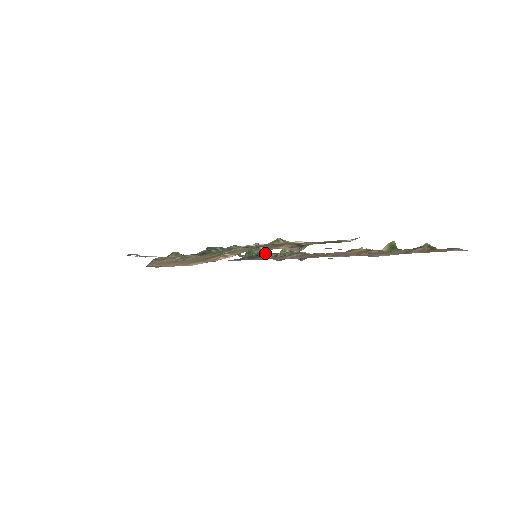
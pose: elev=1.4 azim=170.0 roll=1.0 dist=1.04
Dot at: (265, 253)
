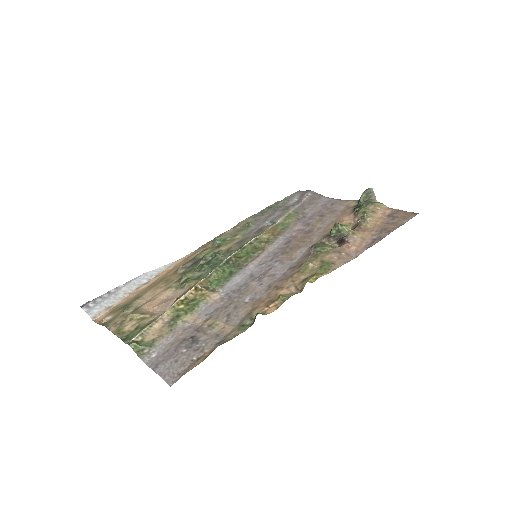
Dot at: (360, 208)
